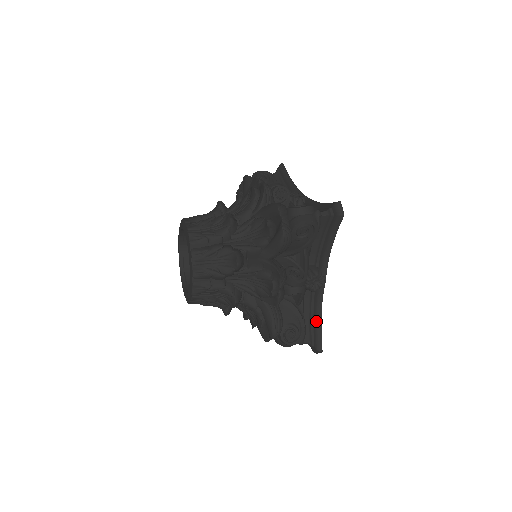
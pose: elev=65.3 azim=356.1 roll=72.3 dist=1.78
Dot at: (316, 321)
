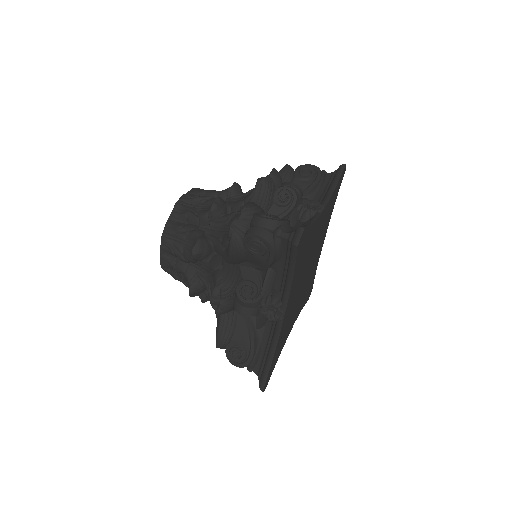
Dot at: (268, 355)
